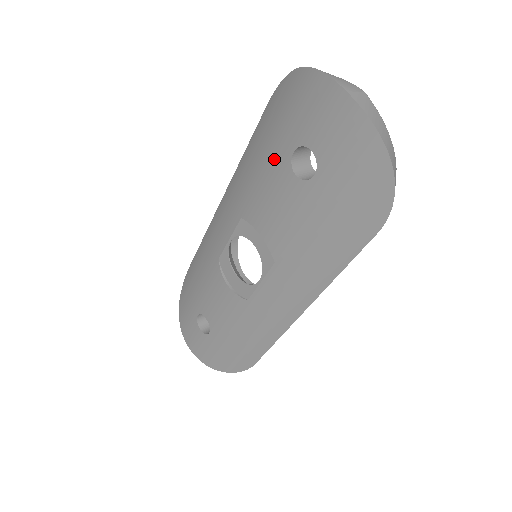
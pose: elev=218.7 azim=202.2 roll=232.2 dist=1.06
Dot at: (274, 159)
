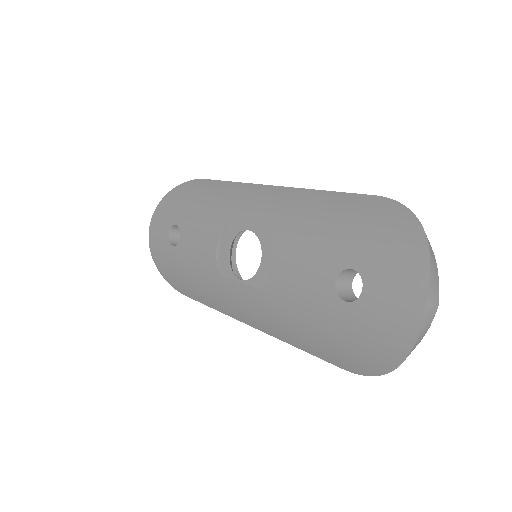
Dot at: (336, 247)
